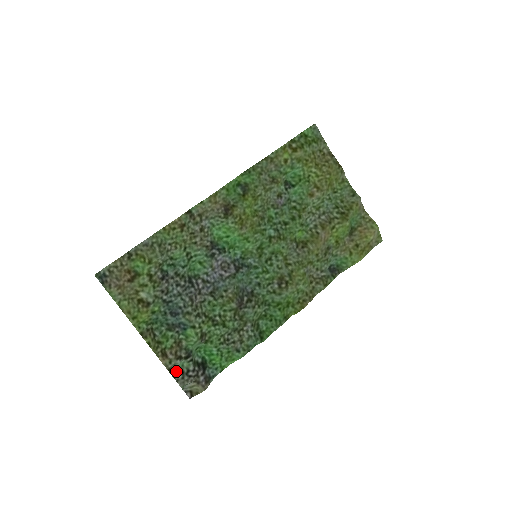
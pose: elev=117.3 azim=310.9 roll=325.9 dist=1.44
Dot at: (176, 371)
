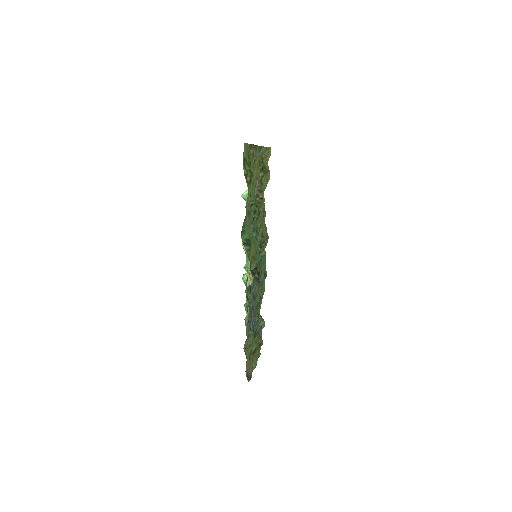
Dot at: occluded
